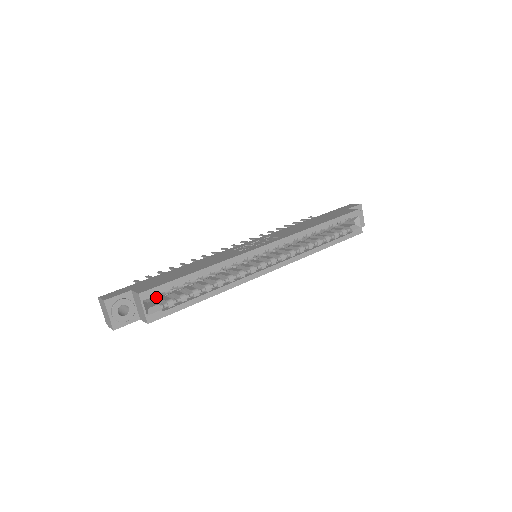
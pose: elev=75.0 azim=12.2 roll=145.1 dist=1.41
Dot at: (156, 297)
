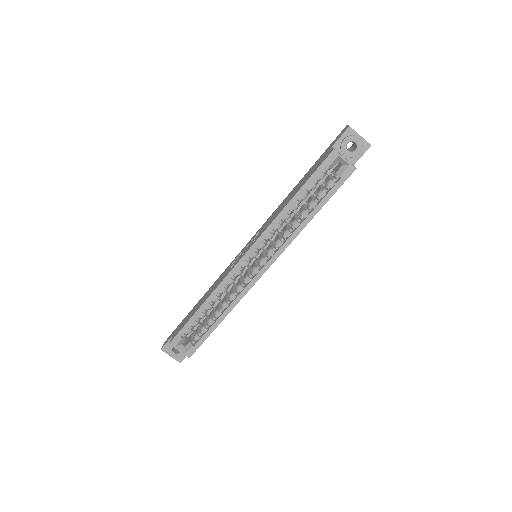
Dot at: (184, 339)
